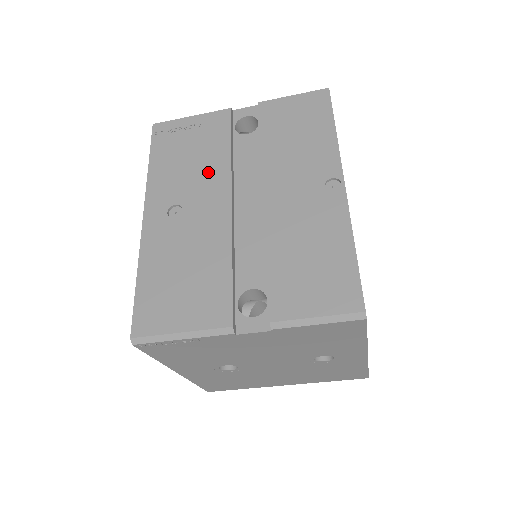
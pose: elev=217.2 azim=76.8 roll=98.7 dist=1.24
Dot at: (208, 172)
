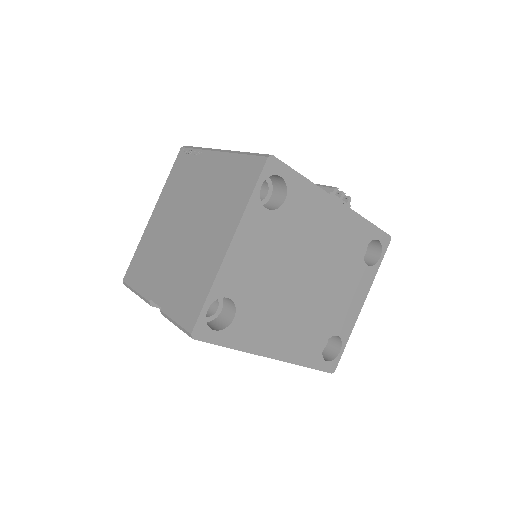
Dot at: occluded
